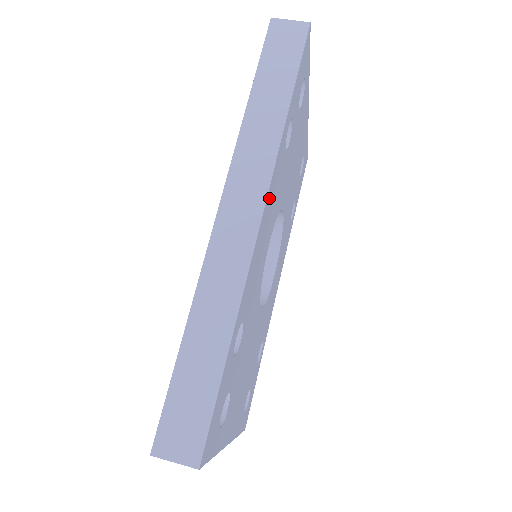
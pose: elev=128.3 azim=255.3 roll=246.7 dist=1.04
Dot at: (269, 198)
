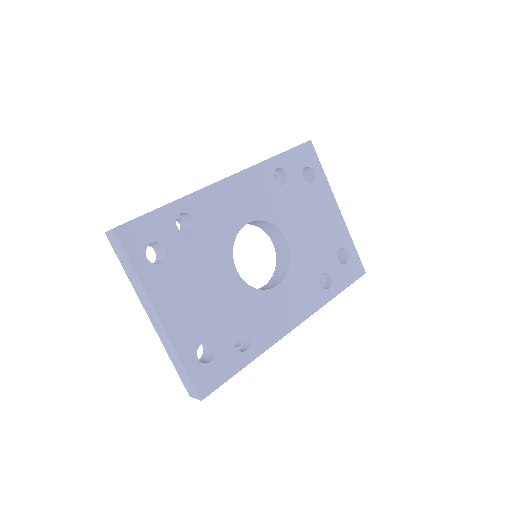
Dot at: (242, 180)
